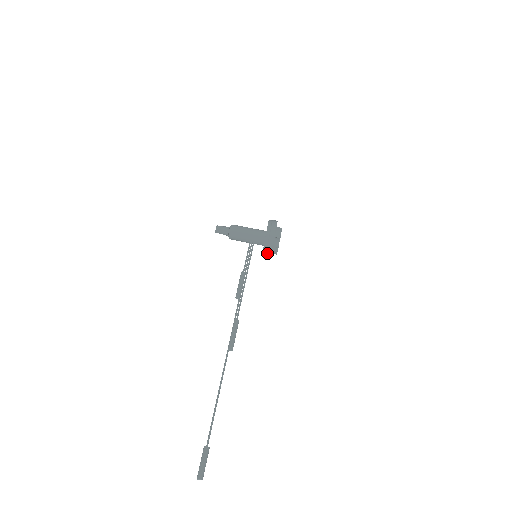
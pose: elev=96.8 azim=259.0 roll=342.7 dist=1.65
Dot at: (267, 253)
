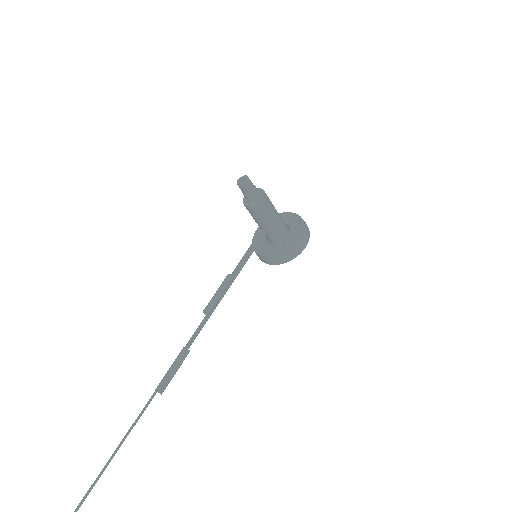
Dot at: (269, 261)
